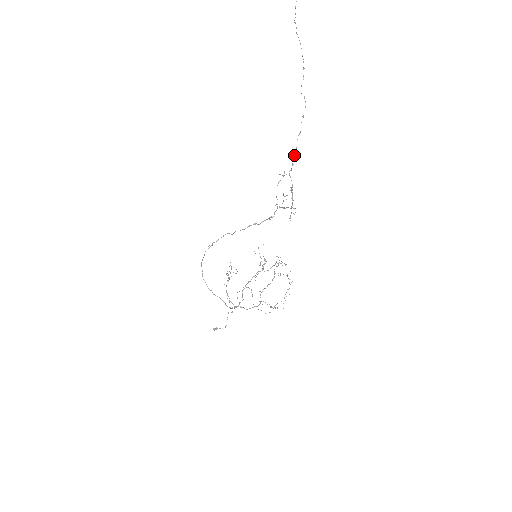
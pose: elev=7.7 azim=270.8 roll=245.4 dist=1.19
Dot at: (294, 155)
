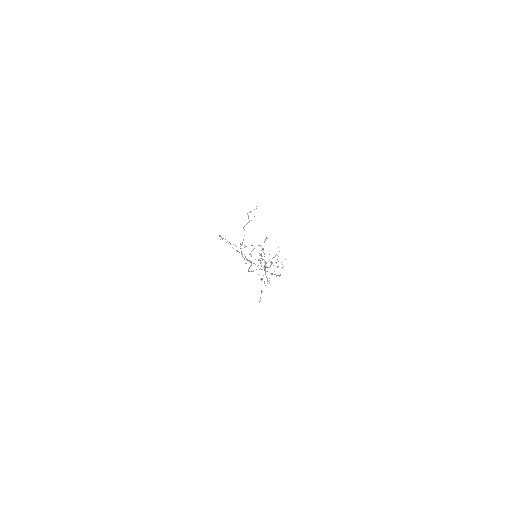
Dot at: (262, 278)
